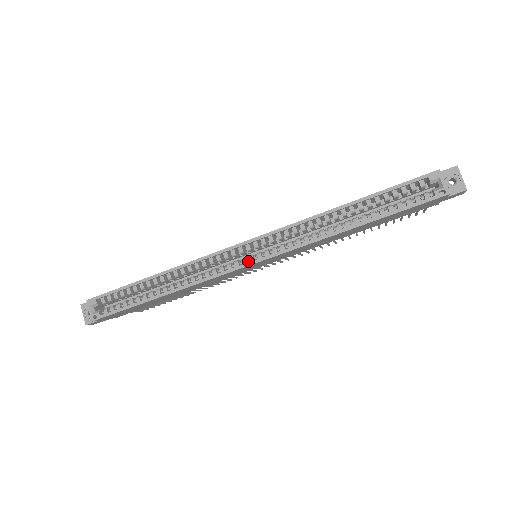
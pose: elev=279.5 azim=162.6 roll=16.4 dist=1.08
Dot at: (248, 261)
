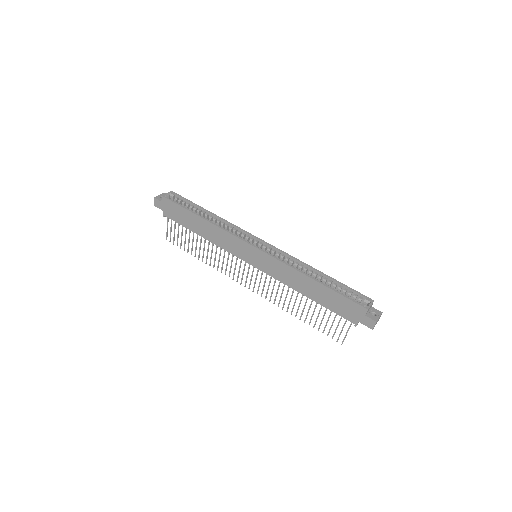
Dot at: (254, 247)
